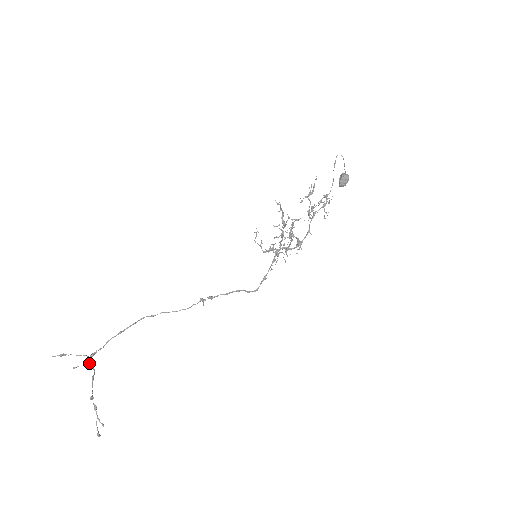
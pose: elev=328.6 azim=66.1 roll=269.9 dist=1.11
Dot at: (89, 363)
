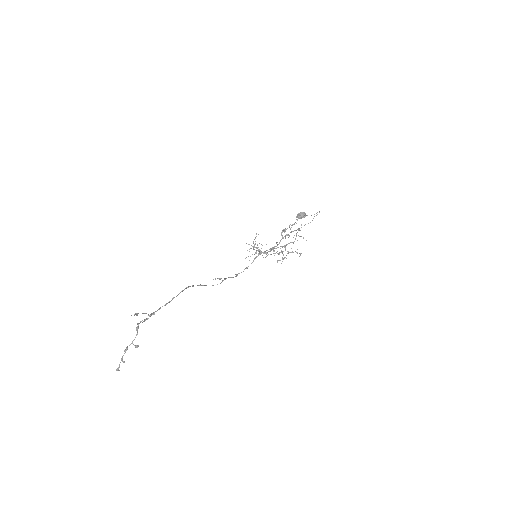
Dot at: occluded
